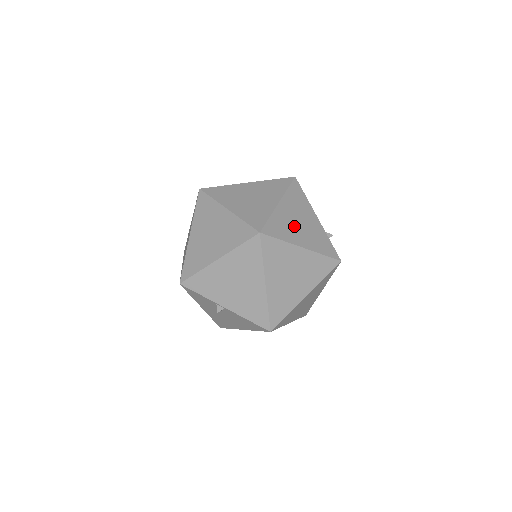
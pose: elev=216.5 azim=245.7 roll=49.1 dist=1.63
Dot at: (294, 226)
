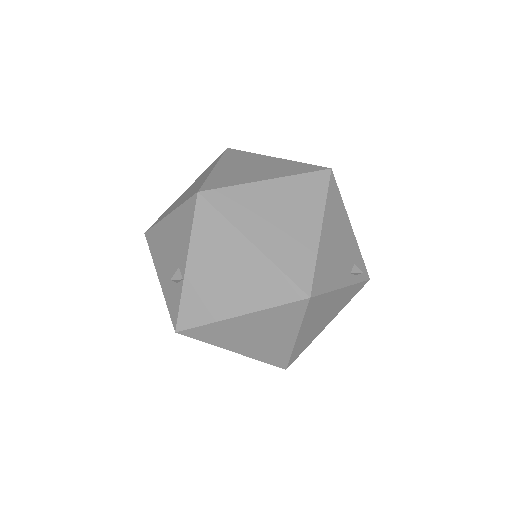
Dot at: (317, 327)
